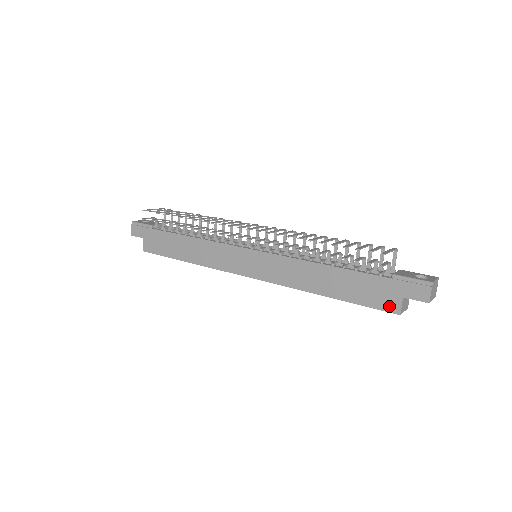
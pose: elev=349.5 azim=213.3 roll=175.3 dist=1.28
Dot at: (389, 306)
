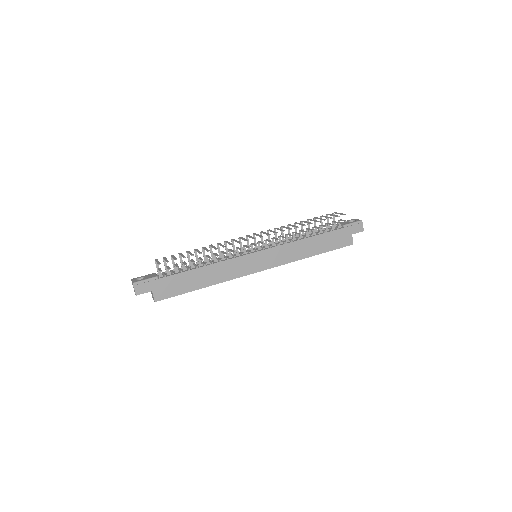
Dot at: (347, 243)
